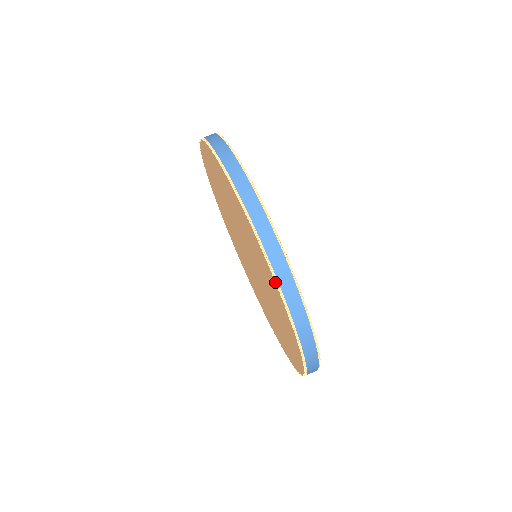
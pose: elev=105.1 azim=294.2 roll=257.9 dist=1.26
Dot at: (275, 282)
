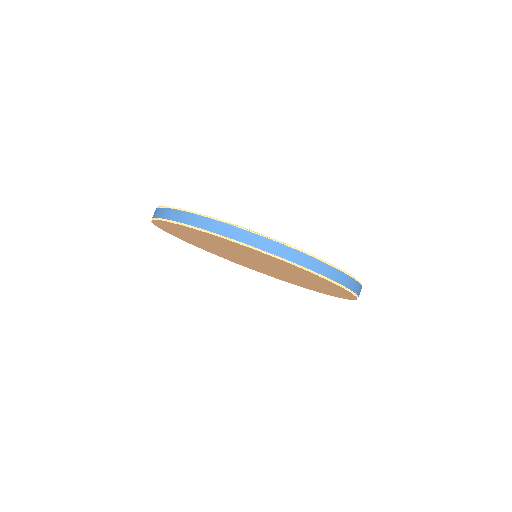
Dot at: occluded
